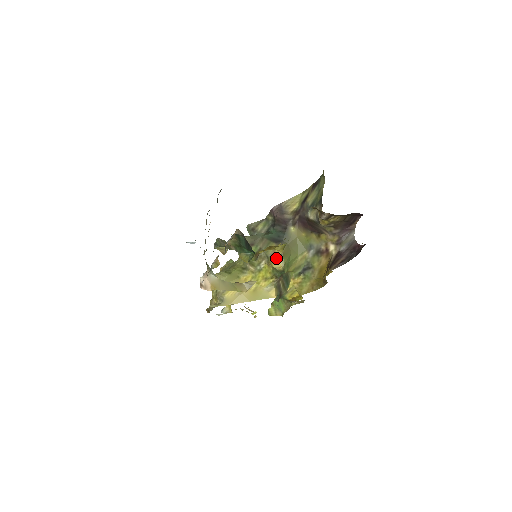
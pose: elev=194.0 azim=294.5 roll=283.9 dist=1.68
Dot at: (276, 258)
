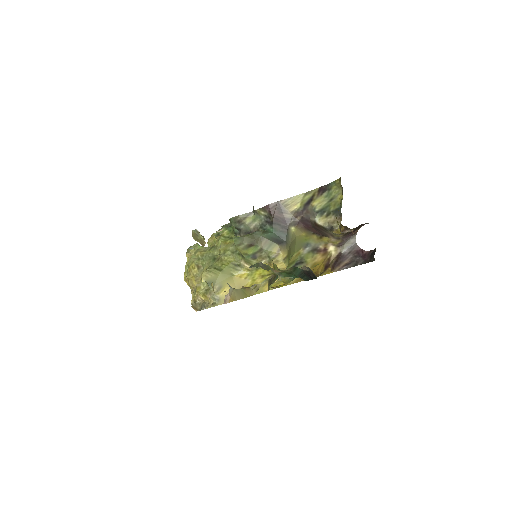
Dot at: (281, 260)
